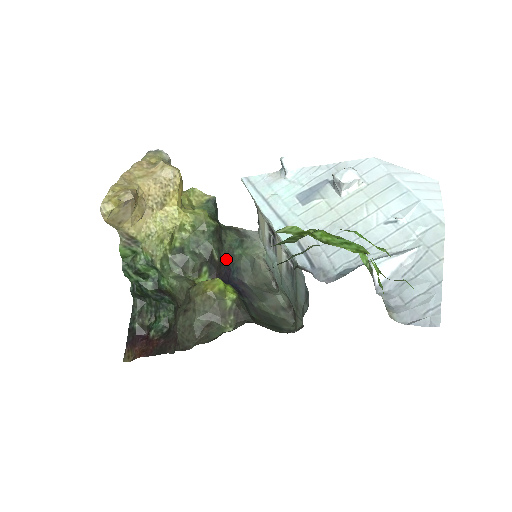
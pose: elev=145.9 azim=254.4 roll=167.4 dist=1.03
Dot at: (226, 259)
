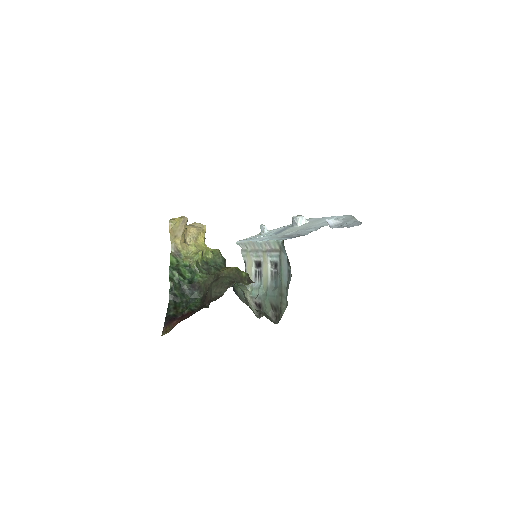
Dot at: occluded
